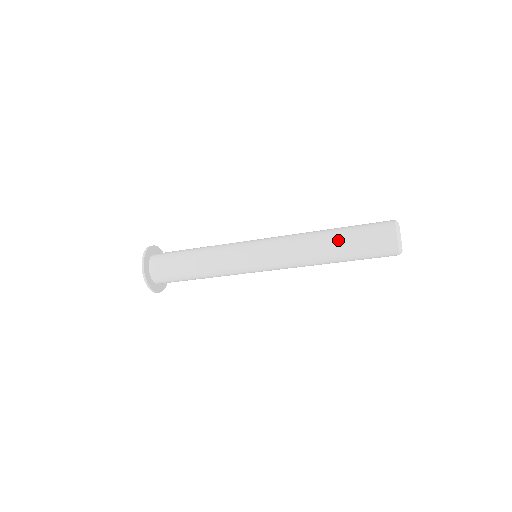
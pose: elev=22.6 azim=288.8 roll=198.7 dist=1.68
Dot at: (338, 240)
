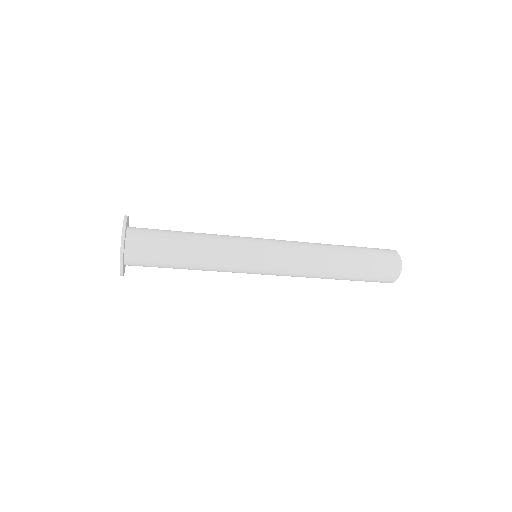
Dot at: (350, 255)
